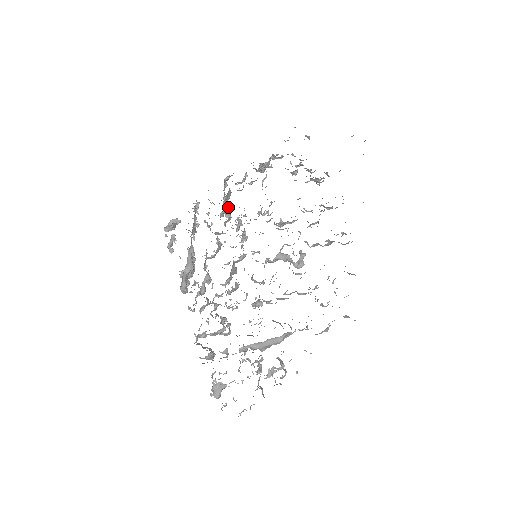
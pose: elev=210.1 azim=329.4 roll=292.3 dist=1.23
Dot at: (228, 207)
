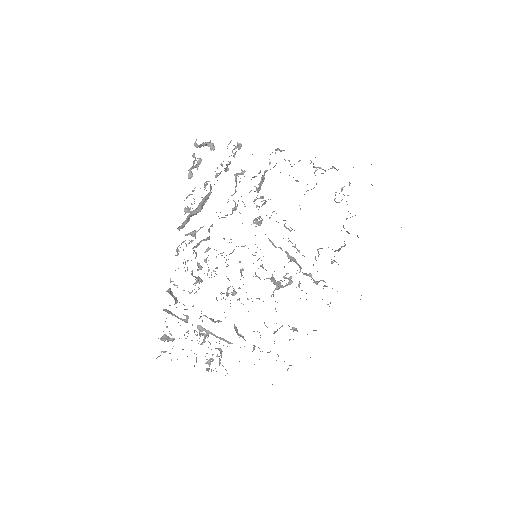
Dot at: occluded
